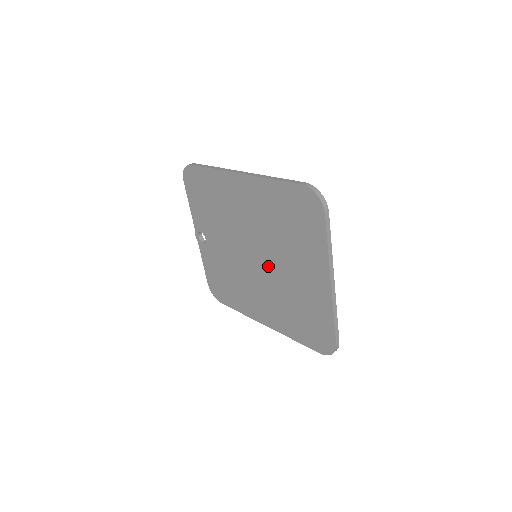
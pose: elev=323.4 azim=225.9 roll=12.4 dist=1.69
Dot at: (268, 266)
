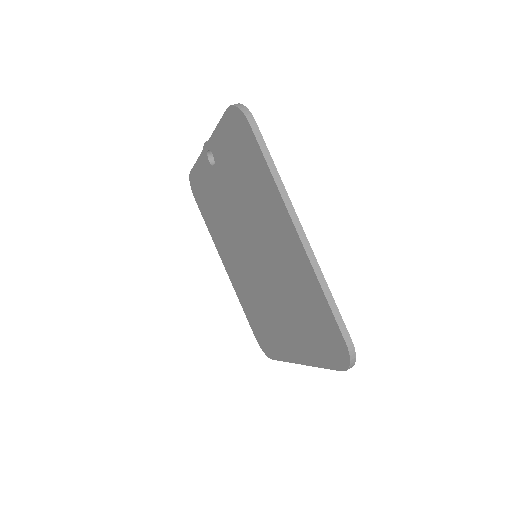
Dot at: (261, 278)
